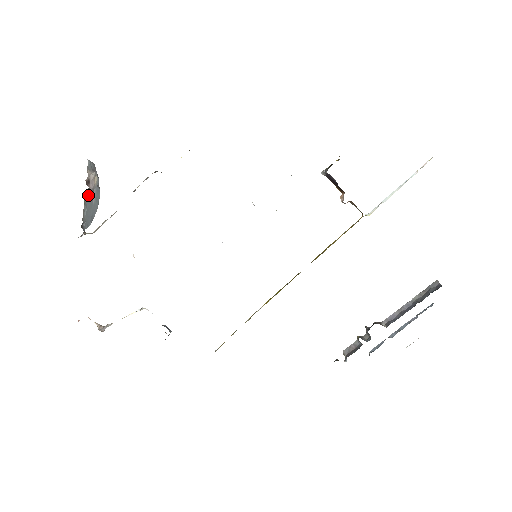
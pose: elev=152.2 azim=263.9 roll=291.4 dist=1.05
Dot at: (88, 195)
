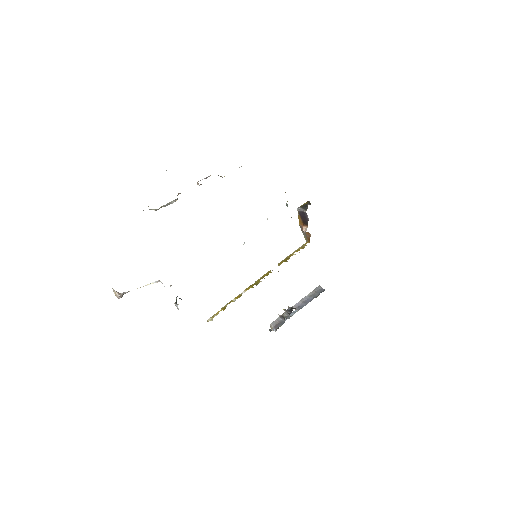
Dot at: occluded
